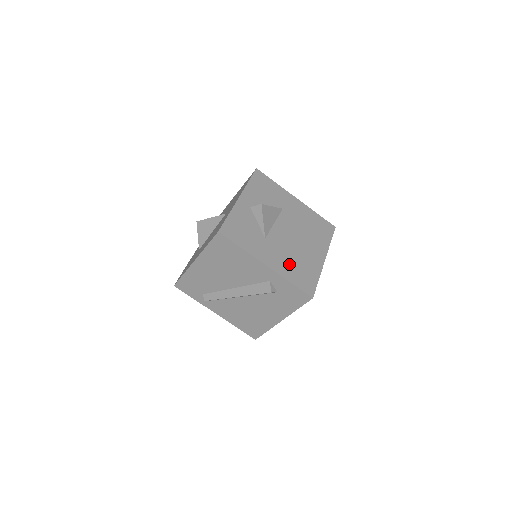
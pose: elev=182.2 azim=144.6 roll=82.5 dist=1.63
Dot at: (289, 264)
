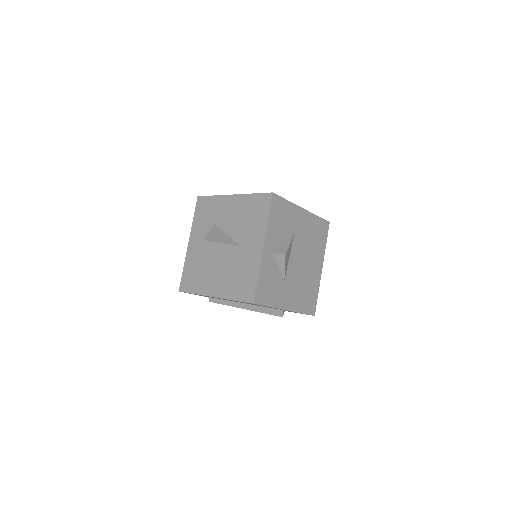
Dot at: (300, 295)
